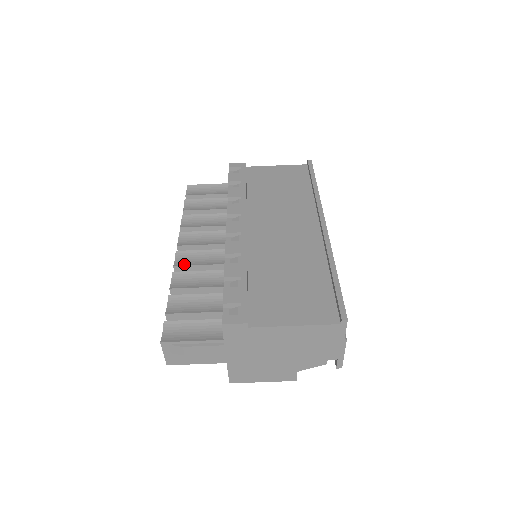
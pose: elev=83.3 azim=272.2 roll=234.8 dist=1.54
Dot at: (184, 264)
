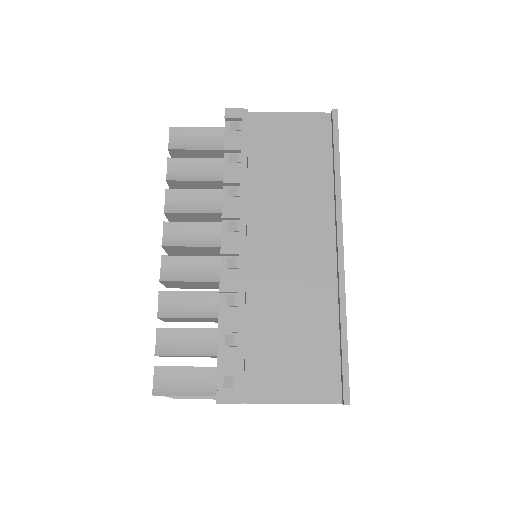
Dot at: (172, 278)
